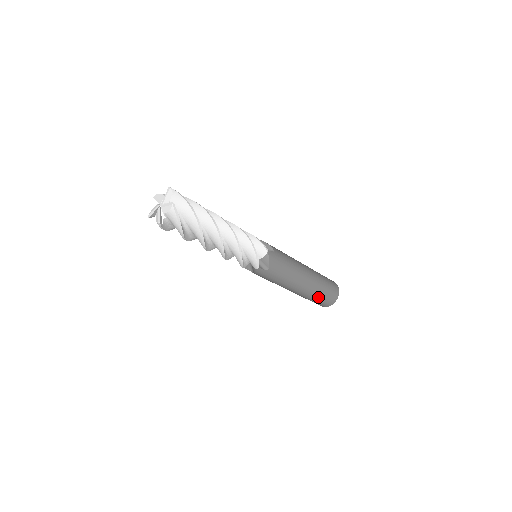
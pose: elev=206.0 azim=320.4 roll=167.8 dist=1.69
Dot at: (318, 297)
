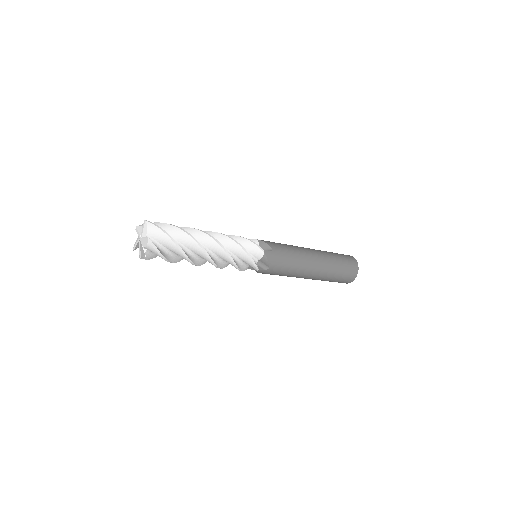
Dot at: (334, 278)
